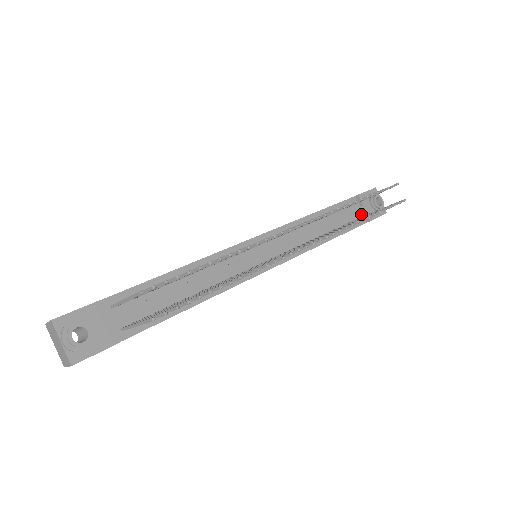
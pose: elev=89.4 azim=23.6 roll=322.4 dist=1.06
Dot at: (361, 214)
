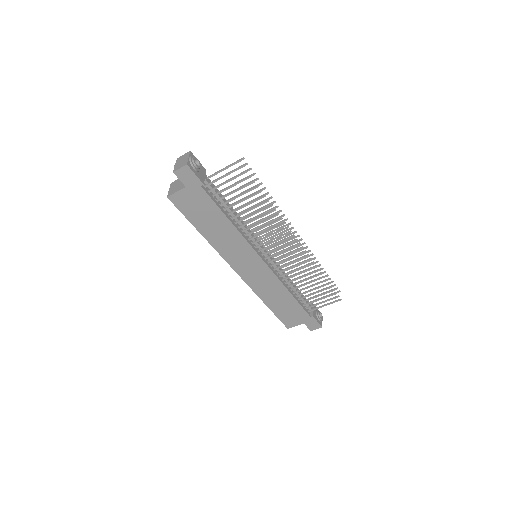
Dot at: (309, 311)
